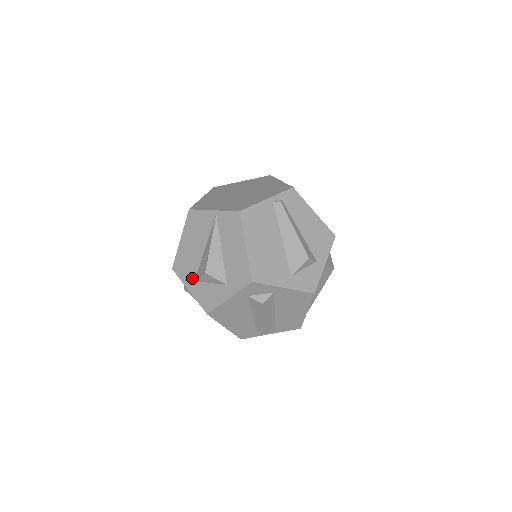
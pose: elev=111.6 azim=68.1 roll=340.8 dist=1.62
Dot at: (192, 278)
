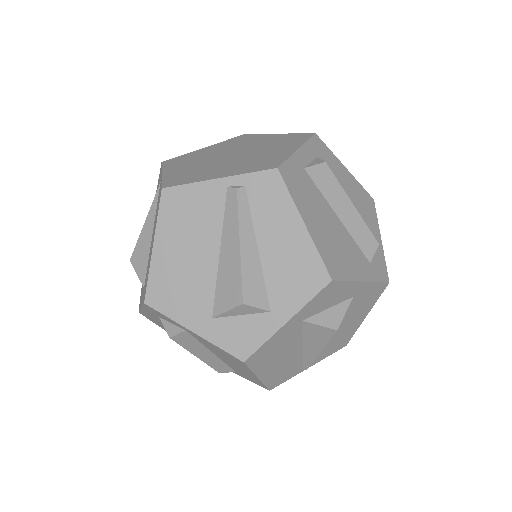
Dot at: occluded
